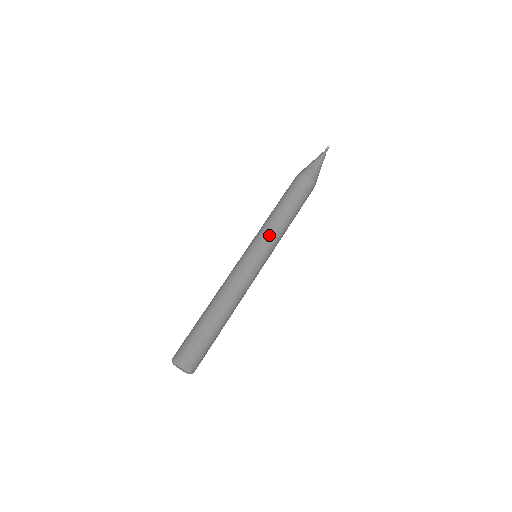
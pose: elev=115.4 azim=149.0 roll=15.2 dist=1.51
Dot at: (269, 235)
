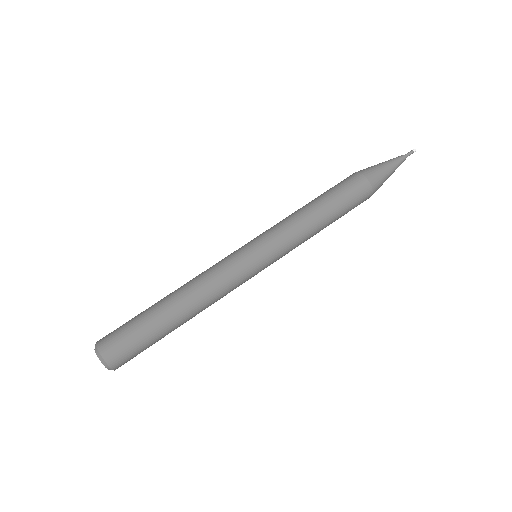
Dot at: (281, 235)
